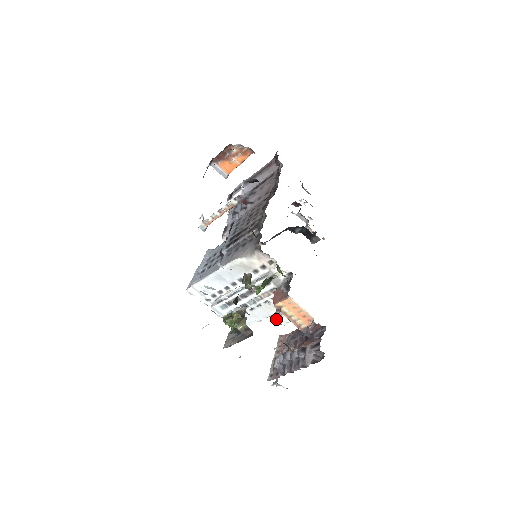
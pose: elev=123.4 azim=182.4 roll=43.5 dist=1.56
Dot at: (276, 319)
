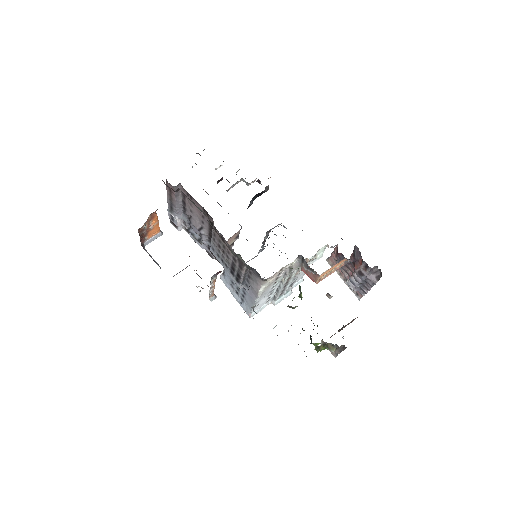
Dot at: (314, 261)
